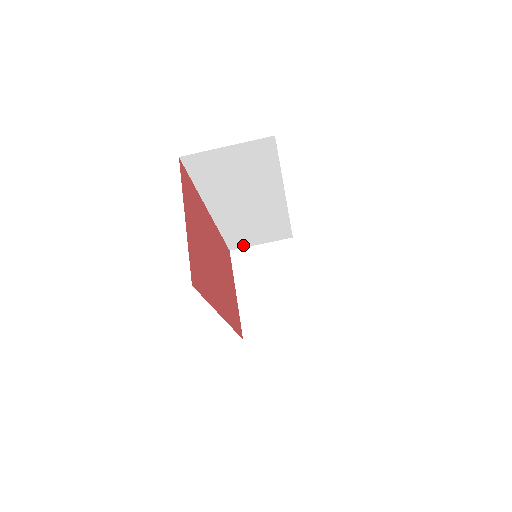
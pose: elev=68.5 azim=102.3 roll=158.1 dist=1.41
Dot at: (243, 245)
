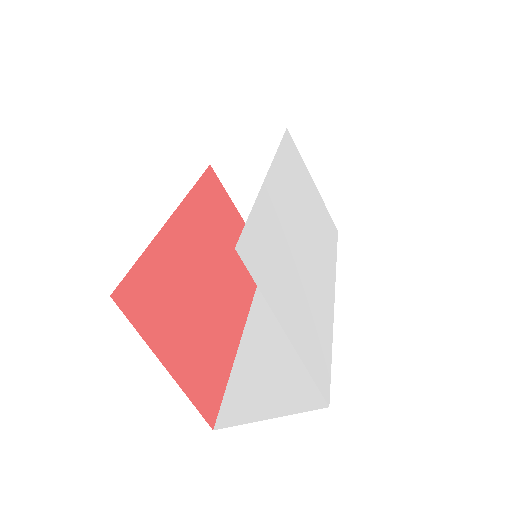
Dot at: occluded
